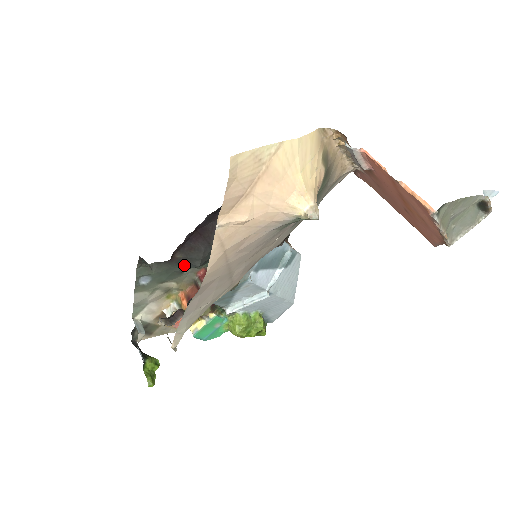
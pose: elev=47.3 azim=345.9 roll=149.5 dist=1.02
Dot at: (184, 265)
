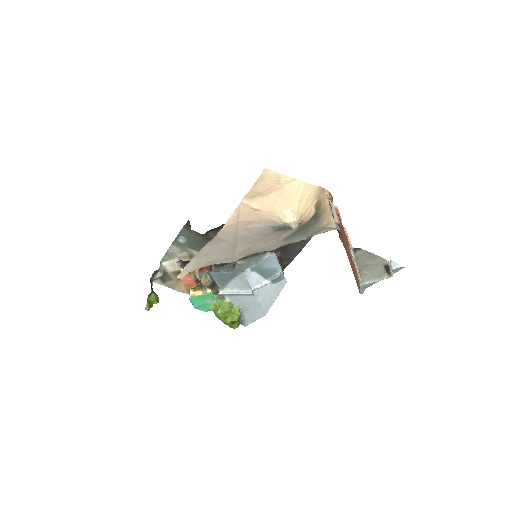
Dot at: occluded
